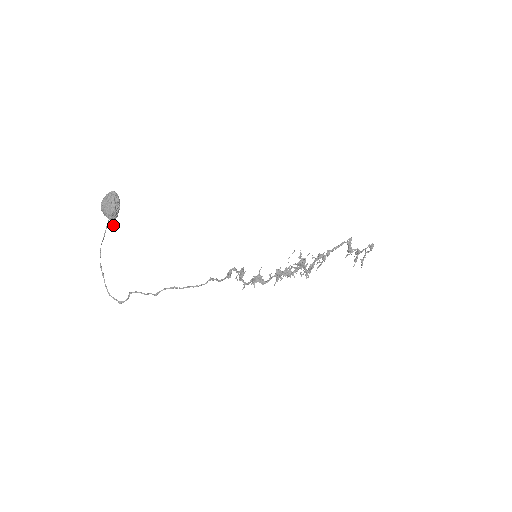
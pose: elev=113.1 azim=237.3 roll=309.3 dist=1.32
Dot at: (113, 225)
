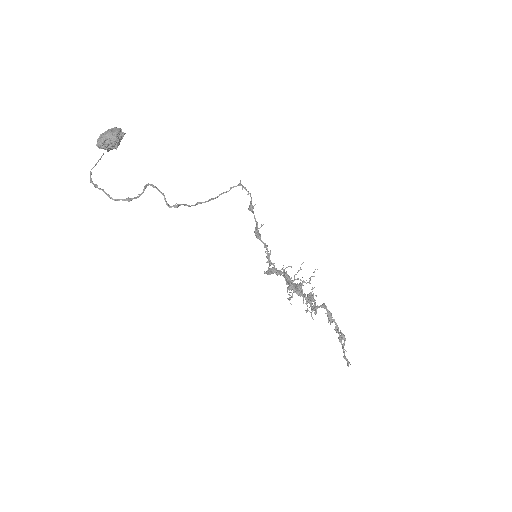
Dot at: (117, 143)
